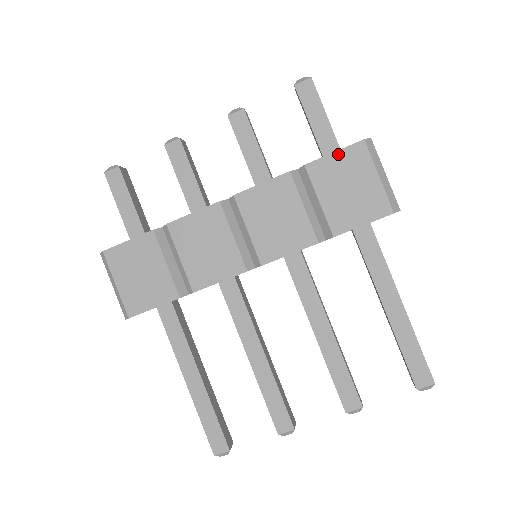
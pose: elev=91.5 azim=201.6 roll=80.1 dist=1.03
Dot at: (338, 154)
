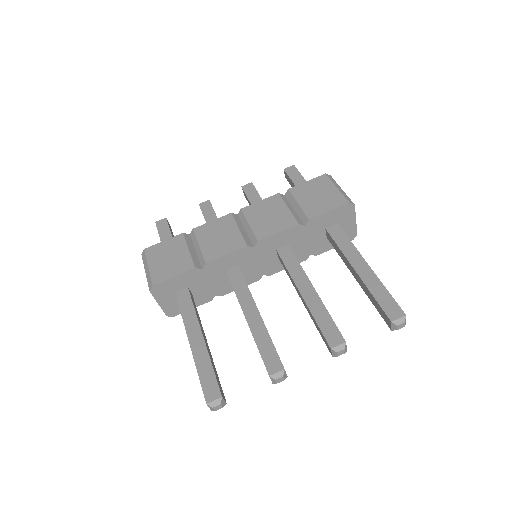
Dot at: (310, 182)
